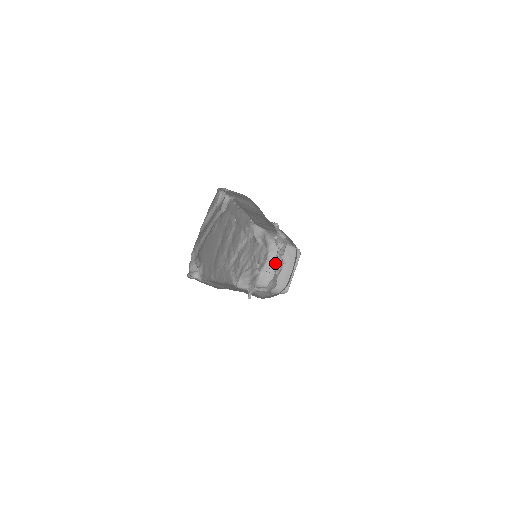
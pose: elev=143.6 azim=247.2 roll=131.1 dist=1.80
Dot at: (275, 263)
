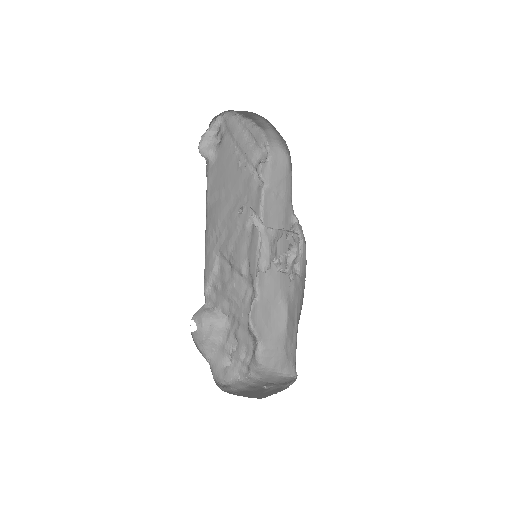
Dot at: occluded
